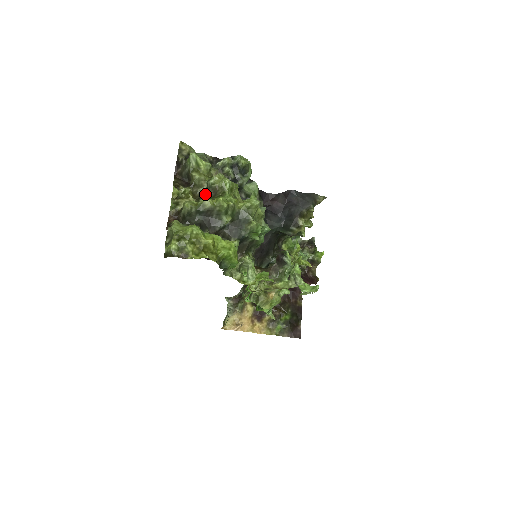
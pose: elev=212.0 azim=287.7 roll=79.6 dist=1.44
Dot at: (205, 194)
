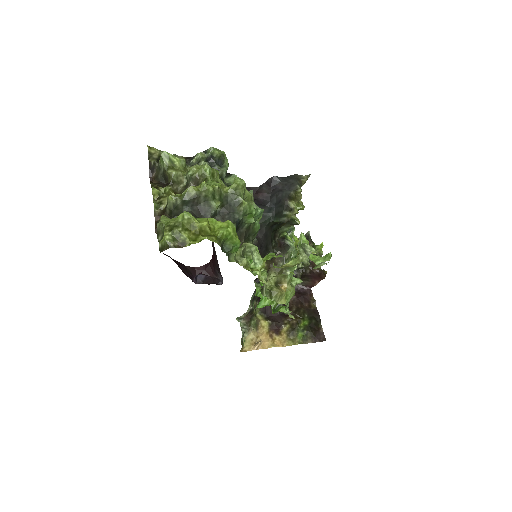
Dot at: occluded
